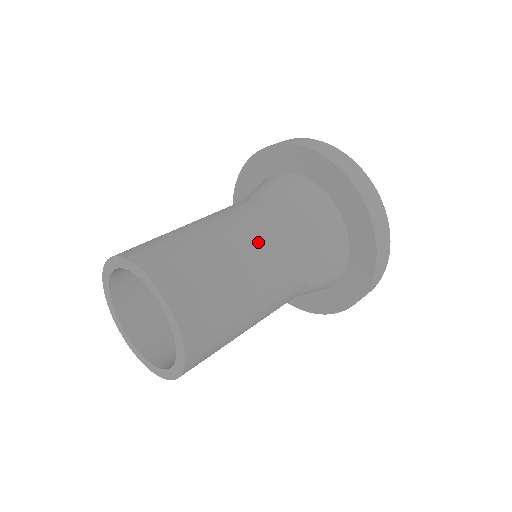
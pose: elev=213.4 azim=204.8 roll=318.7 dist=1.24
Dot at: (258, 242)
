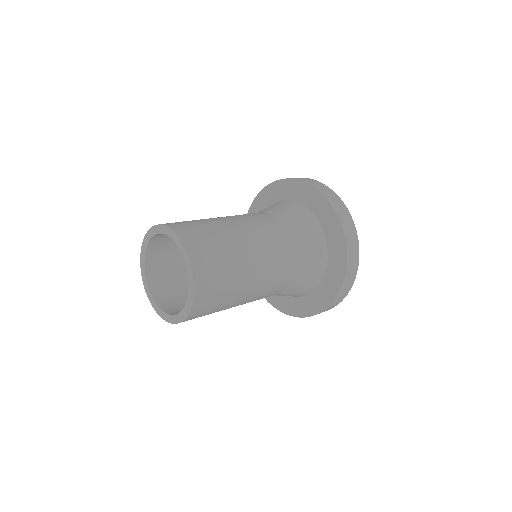
Dot at: (235, 216)
